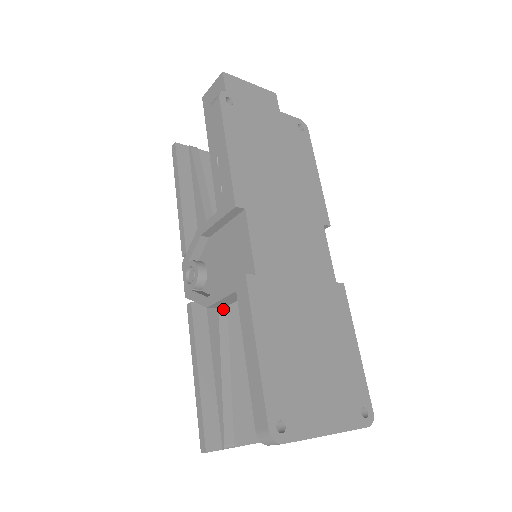
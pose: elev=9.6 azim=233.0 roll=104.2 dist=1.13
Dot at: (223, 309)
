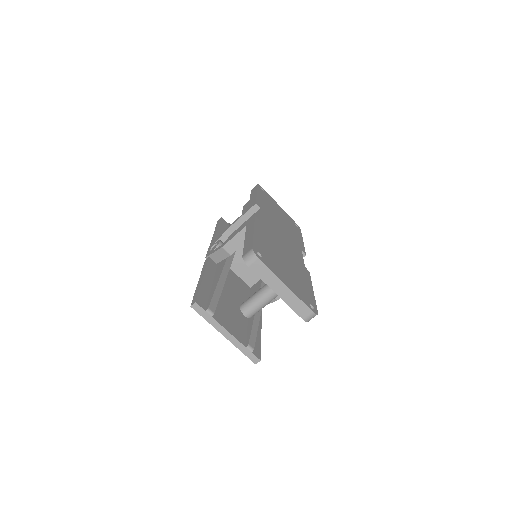
Dot at: (229, 262)
